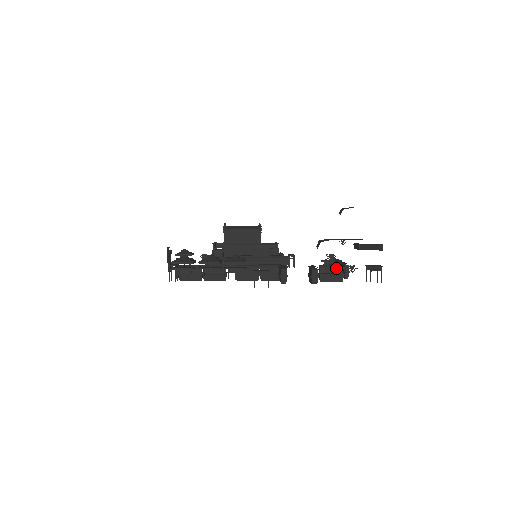
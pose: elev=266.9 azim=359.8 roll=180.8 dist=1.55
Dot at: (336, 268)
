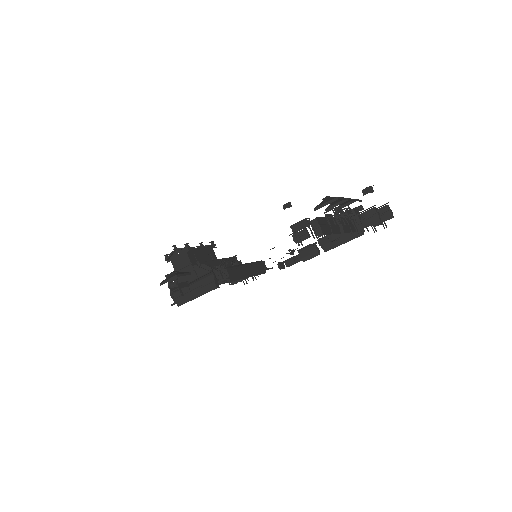
Dot at: occluded
